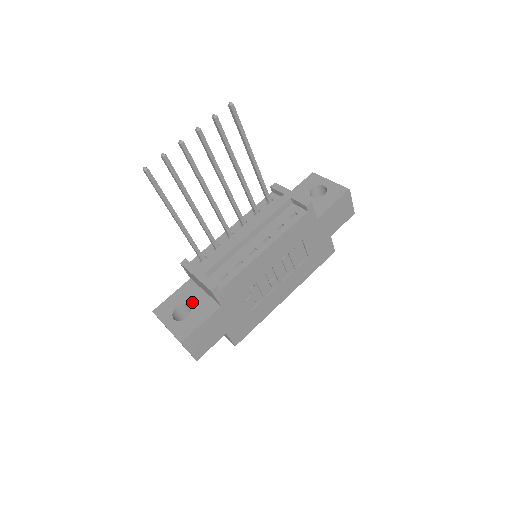
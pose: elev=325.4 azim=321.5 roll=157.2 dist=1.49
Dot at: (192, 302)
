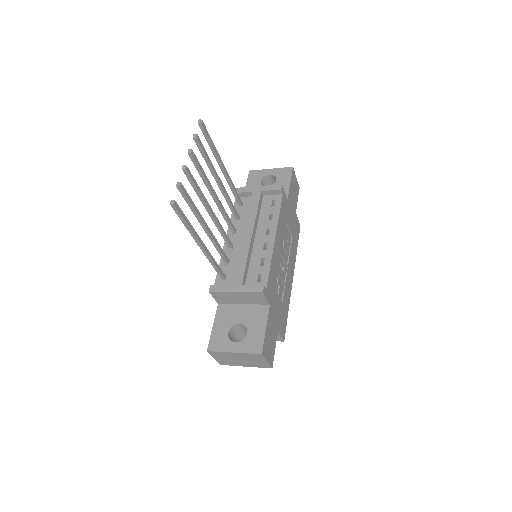
Dot at: (240, 319)
